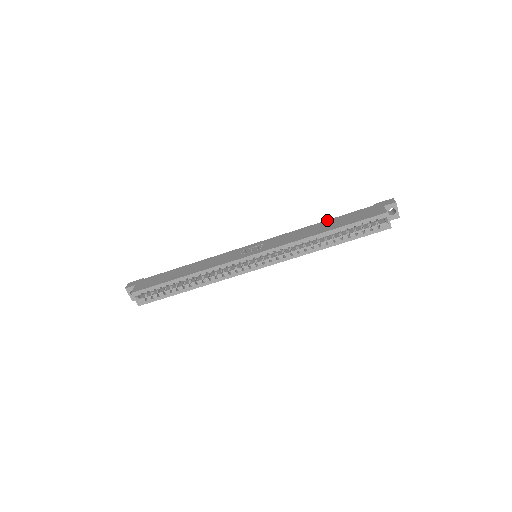
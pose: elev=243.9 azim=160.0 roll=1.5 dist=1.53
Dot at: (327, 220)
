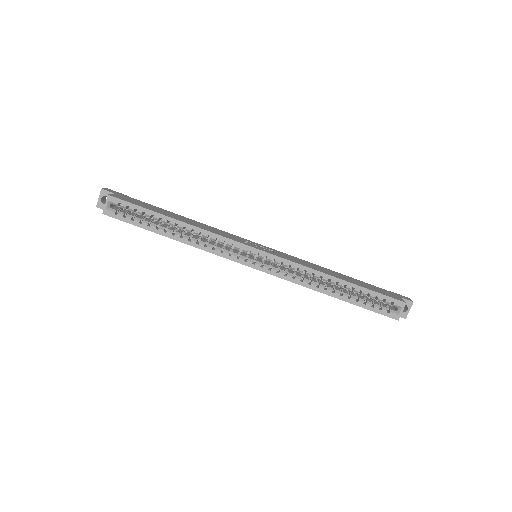
Dot at: (342, 274)
